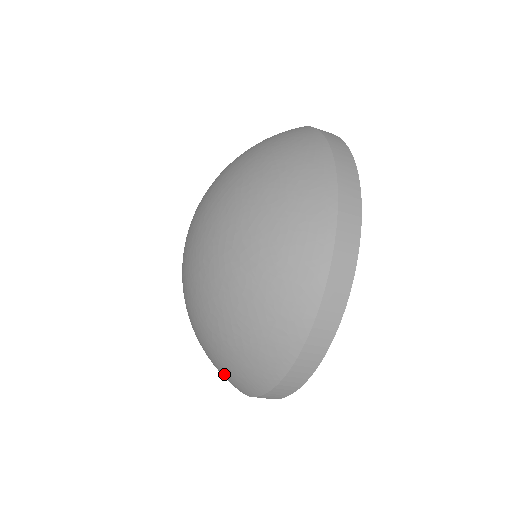
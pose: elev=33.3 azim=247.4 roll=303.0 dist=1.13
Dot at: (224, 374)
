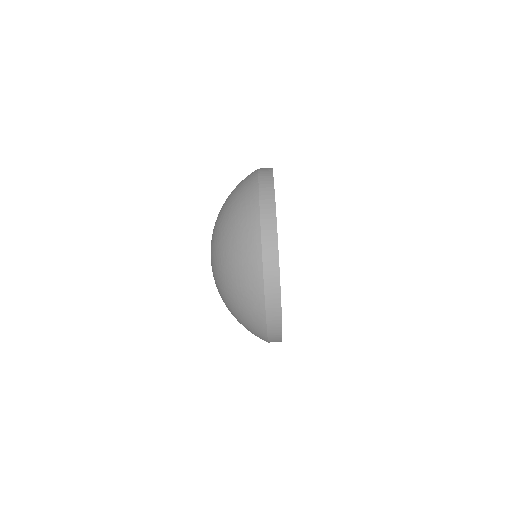
Dot at: (242, 250)
